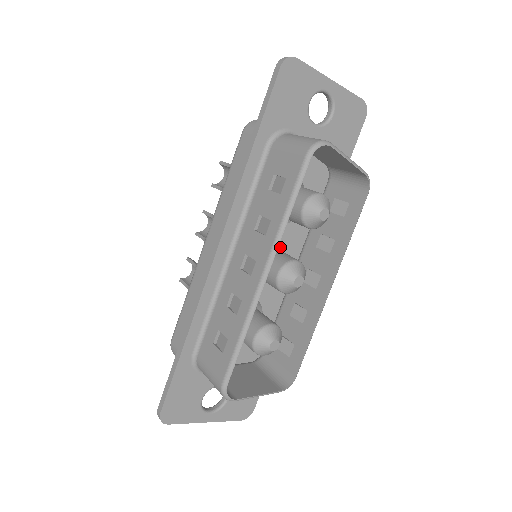
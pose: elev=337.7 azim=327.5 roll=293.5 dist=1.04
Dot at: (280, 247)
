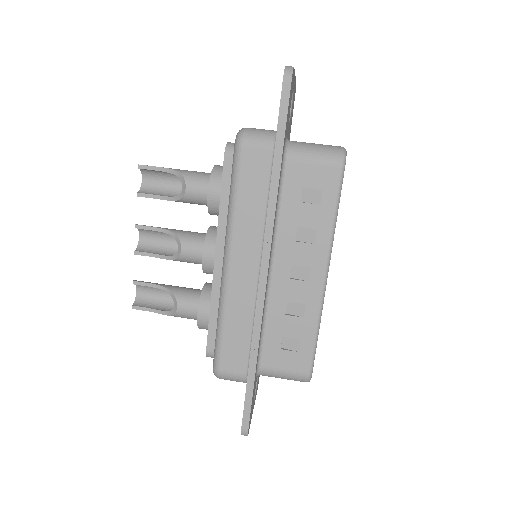
Dot at: occluded
